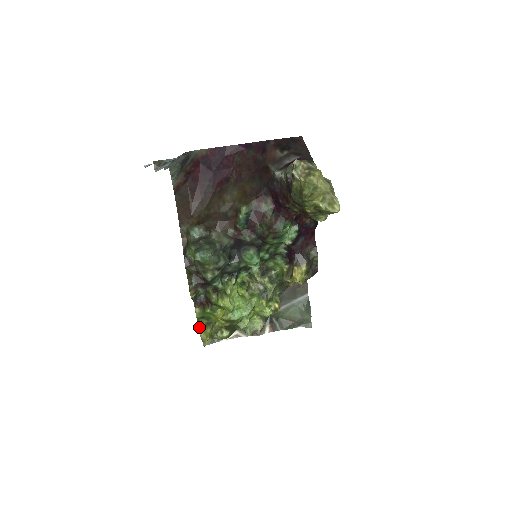
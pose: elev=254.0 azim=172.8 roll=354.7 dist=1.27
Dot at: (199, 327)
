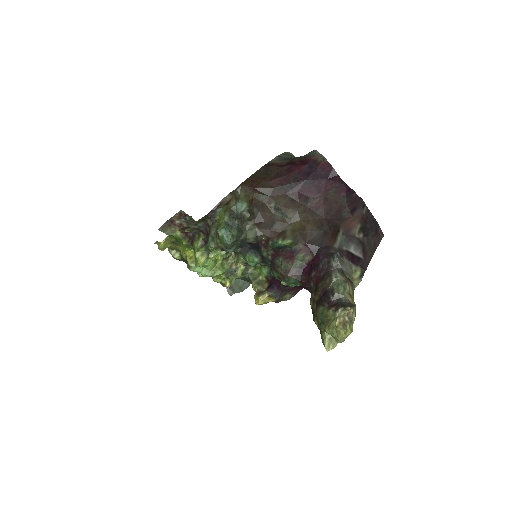
Dot at: (166, 238)
